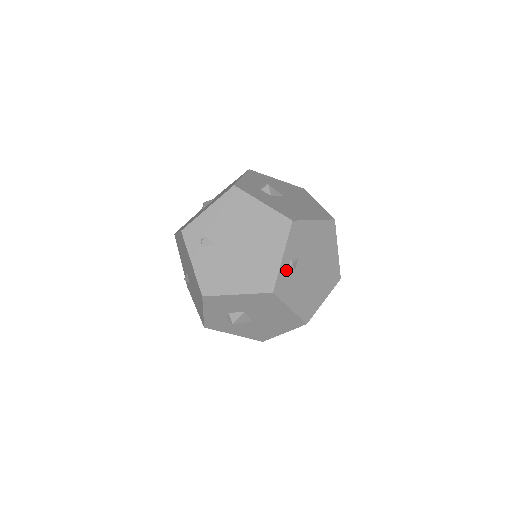
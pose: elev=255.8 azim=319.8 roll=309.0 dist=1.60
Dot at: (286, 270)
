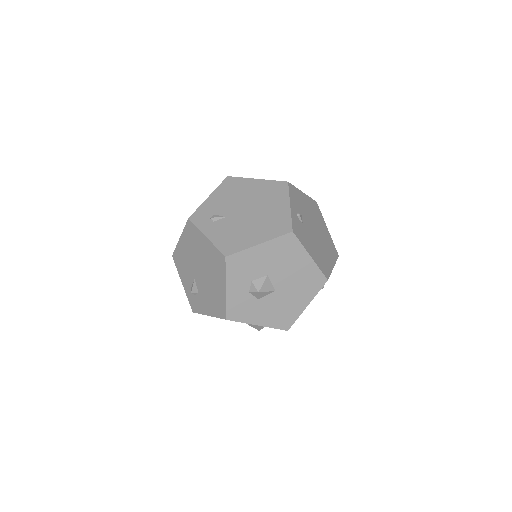
Dot at: (296, 219)
